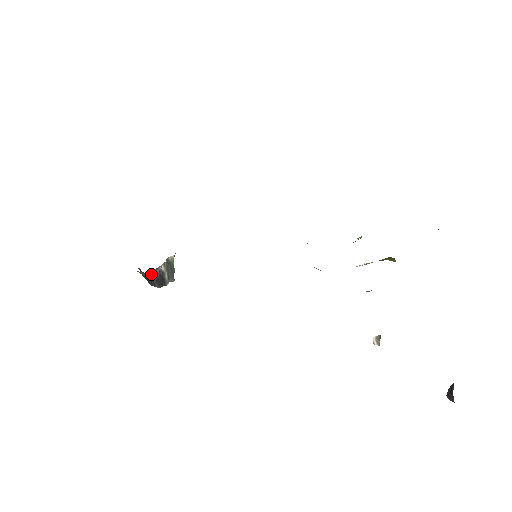
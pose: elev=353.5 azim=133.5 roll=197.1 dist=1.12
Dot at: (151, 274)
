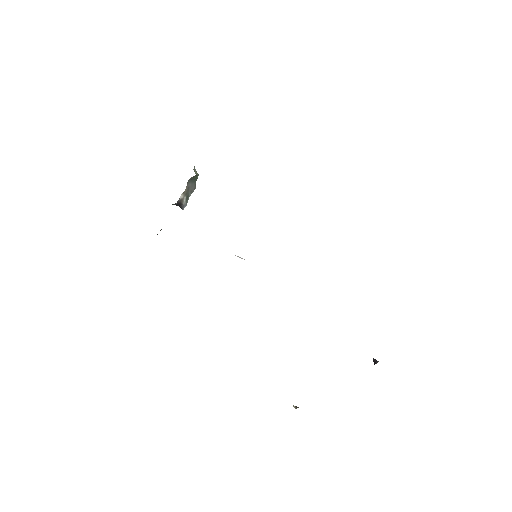
Dot at: occluded
